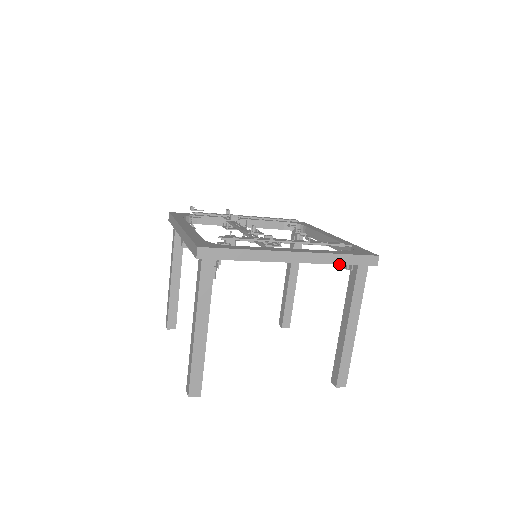
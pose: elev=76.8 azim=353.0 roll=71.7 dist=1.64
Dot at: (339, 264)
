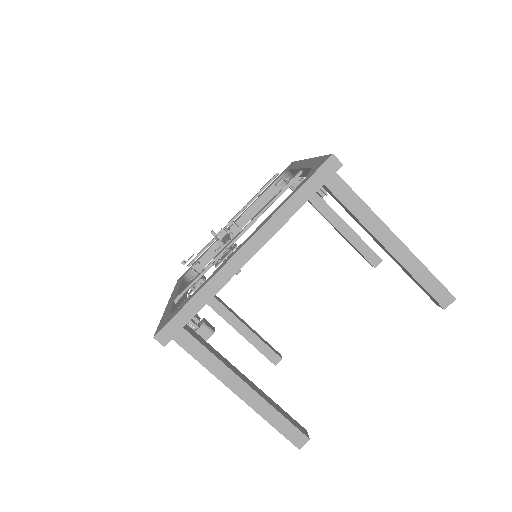
Dot at: occluded
